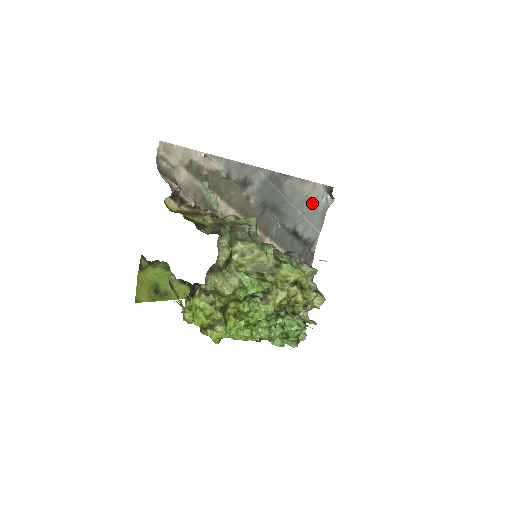
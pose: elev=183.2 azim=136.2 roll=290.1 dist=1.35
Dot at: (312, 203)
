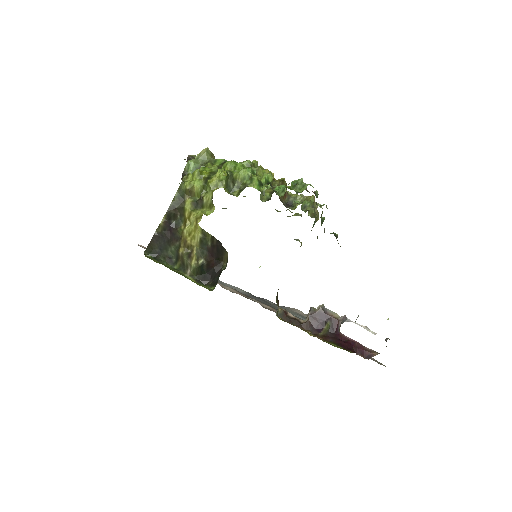
Dot at: occluded
